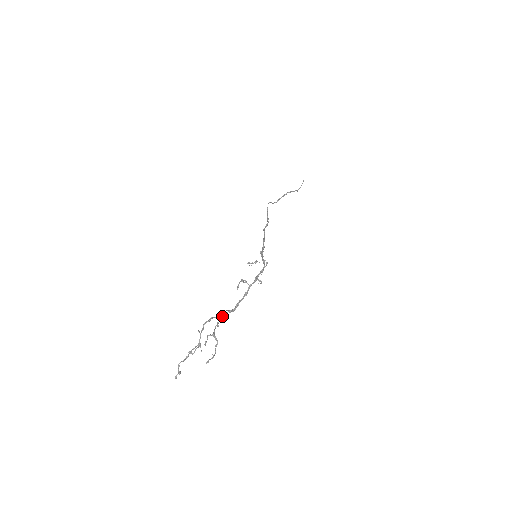
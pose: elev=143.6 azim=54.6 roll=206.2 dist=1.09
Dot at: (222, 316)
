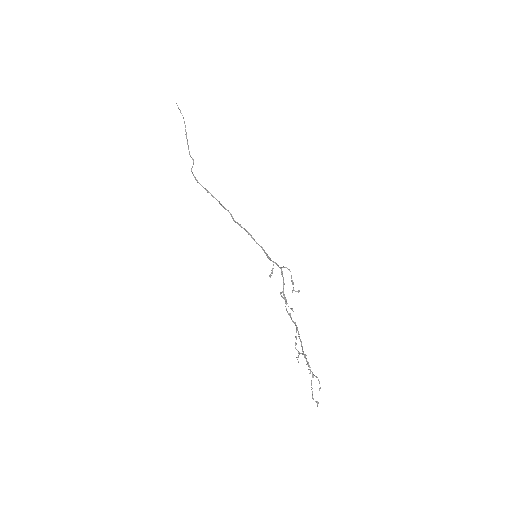
Dot at: (295, 337)
